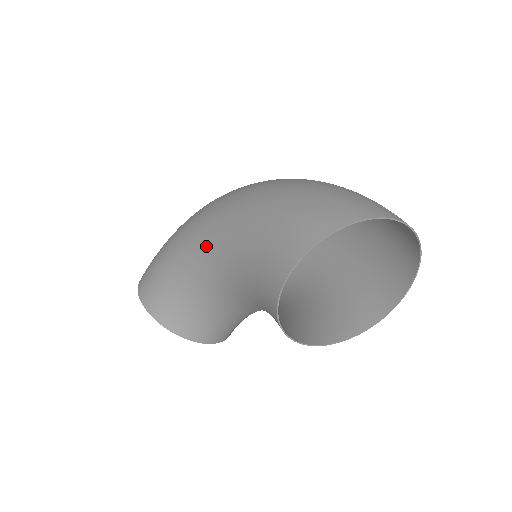
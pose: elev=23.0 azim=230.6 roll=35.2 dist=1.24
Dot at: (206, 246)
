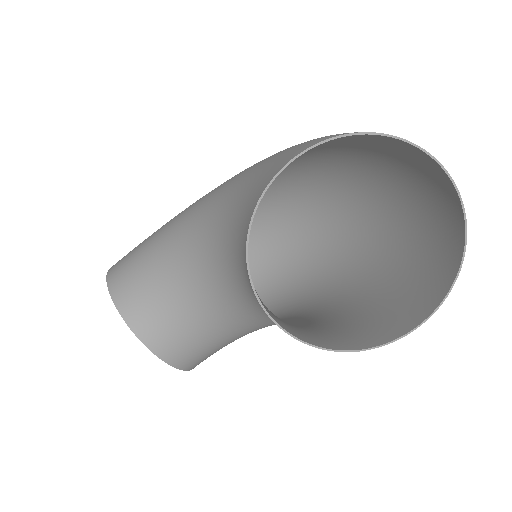
Dot at: (205, 202)
